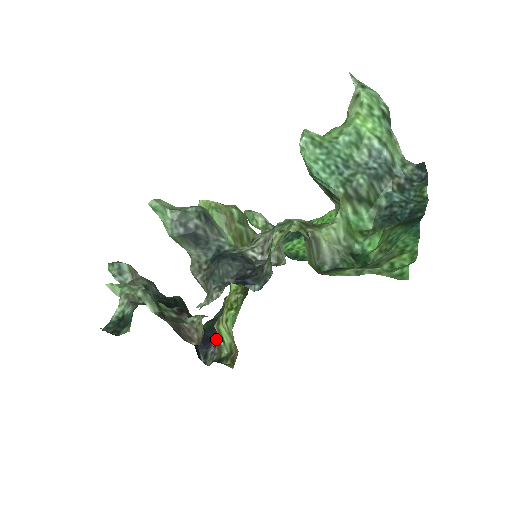
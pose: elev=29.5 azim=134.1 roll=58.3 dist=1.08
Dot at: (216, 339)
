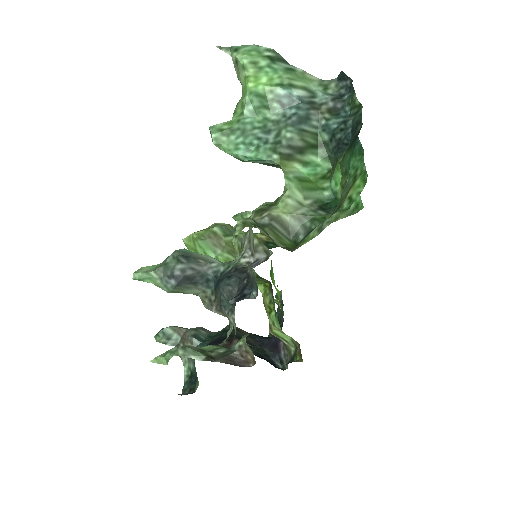
Dot at: (281, 341)
